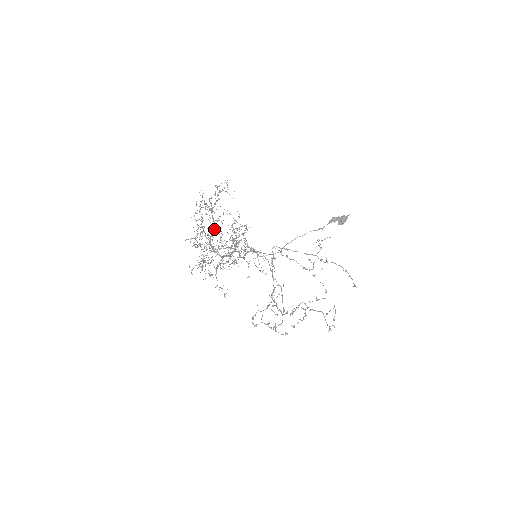
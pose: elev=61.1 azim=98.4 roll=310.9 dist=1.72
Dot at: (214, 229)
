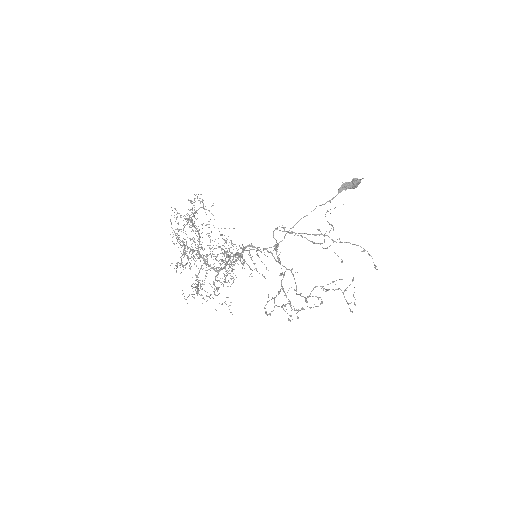
Dot at: (200, 237)
